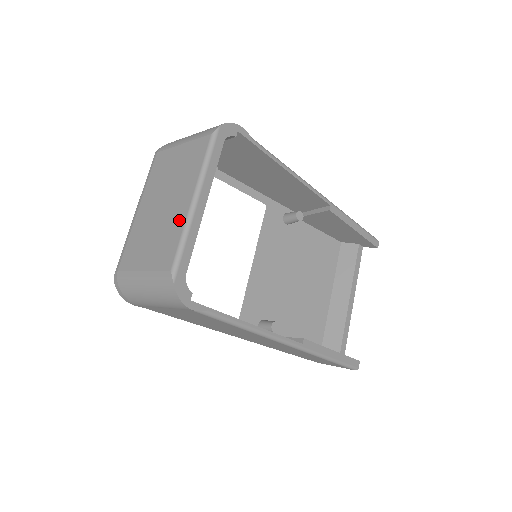
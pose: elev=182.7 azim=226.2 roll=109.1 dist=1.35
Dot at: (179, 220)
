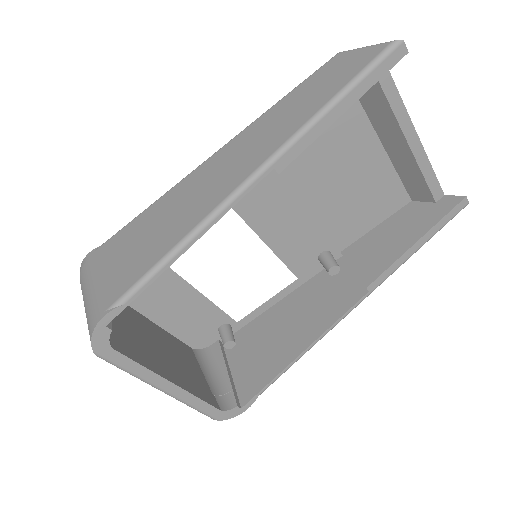
Dot at: occluded
